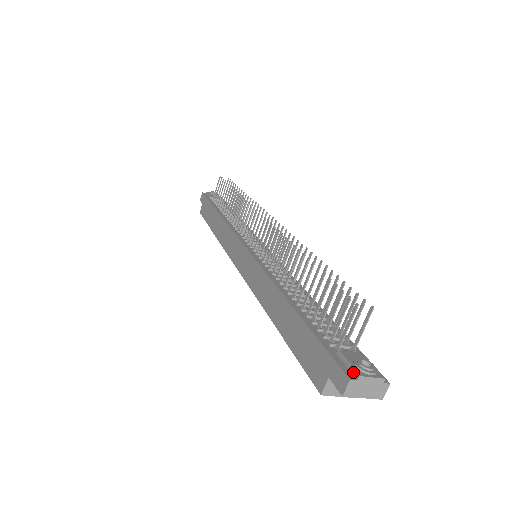
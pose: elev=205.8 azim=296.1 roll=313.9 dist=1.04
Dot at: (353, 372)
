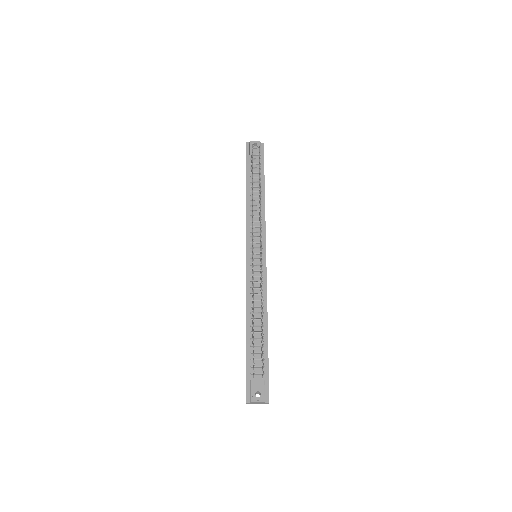
Dot at: (250, 398)
